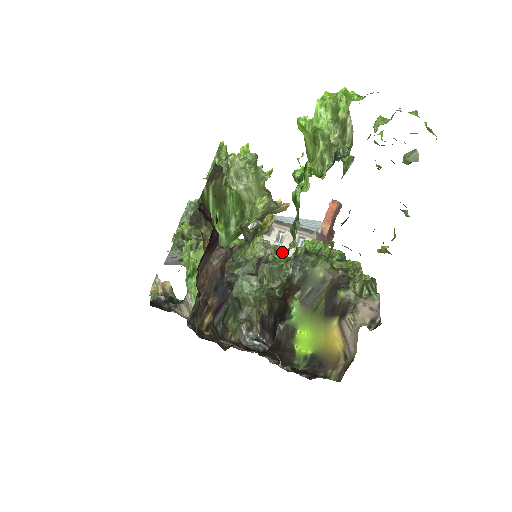
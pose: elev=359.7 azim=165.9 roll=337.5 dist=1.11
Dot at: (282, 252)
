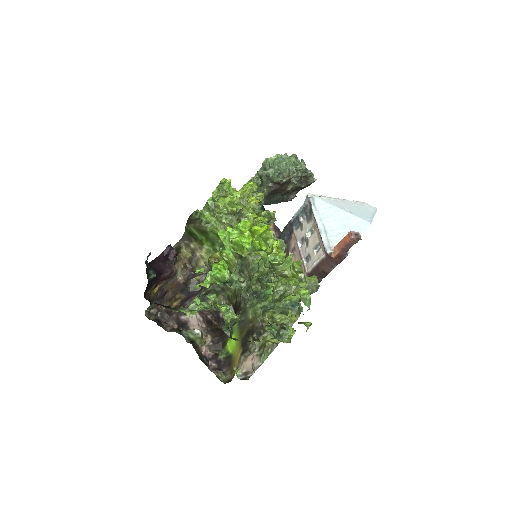
Dot at: (307, 244)
